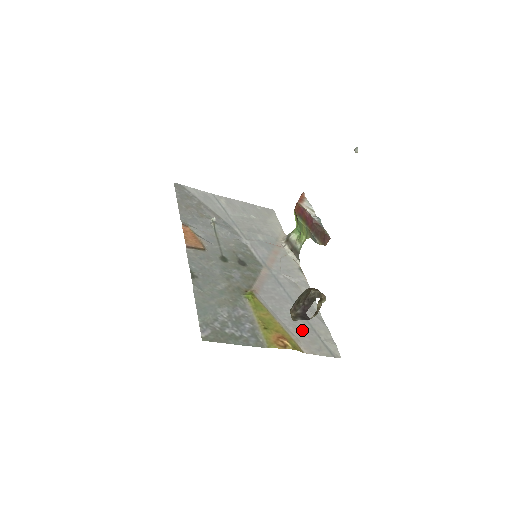
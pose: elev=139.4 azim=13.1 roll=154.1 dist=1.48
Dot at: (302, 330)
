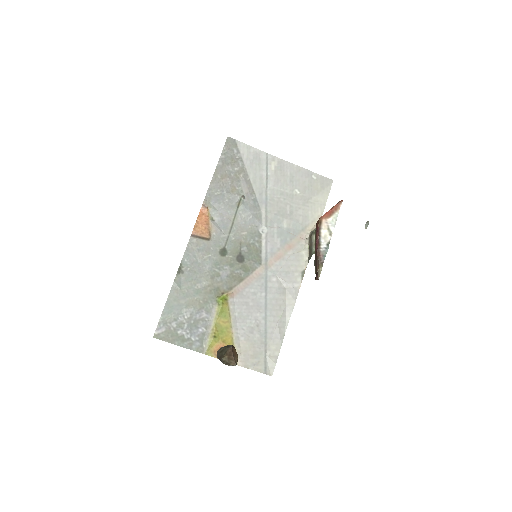
Dot at: (252, 342)
